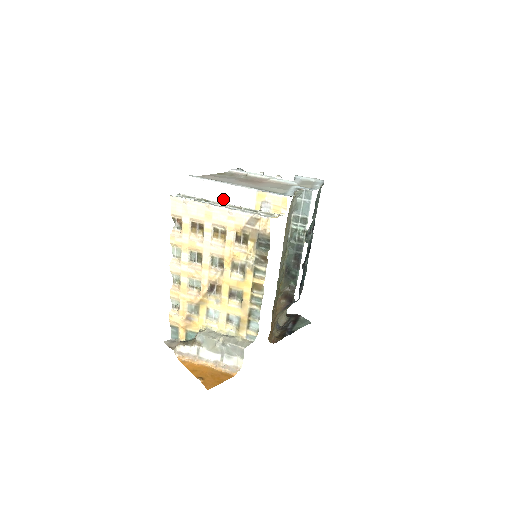
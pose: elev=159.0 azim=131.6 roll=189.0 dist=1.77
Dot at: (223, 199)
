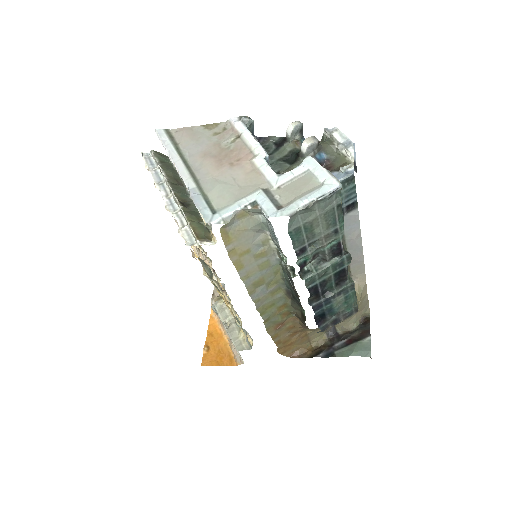
Dot at: occluded
